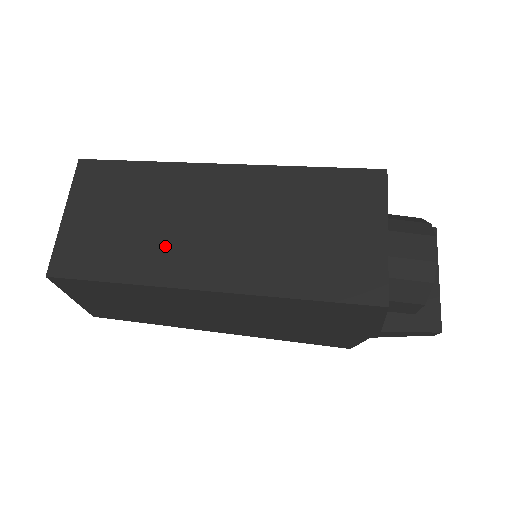
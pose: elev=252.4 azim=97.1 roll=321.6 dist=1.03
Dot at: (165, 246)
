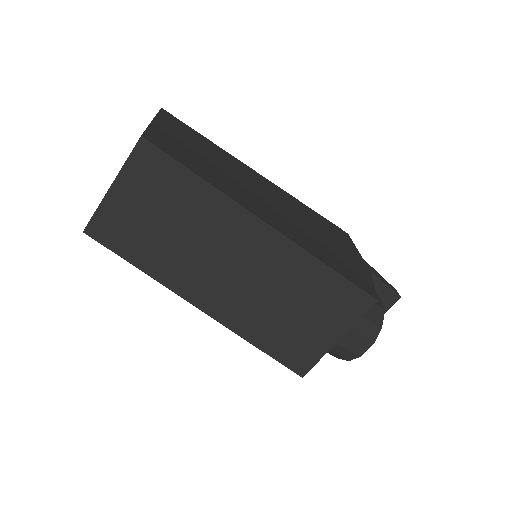
Dot at: (183, 261)
